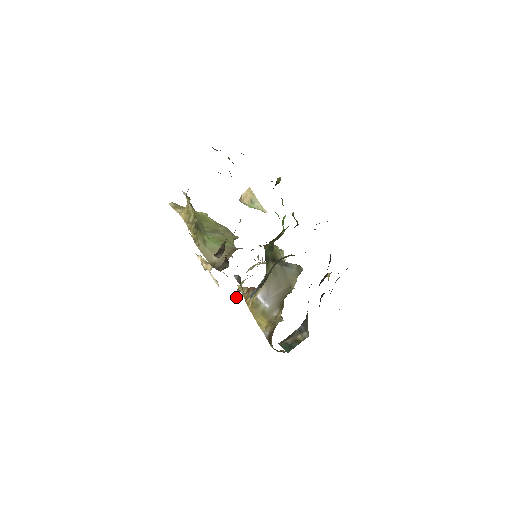
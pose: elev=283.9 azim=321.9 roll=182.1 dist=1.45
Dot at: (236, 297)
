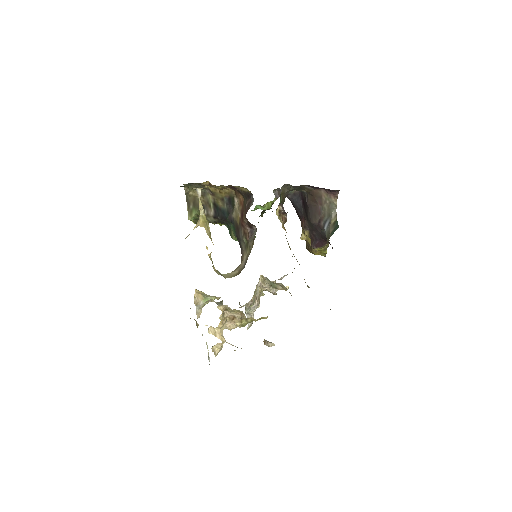
Dot at: occluded
